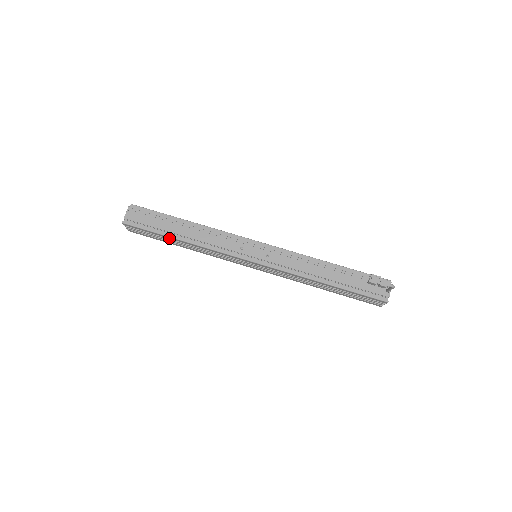
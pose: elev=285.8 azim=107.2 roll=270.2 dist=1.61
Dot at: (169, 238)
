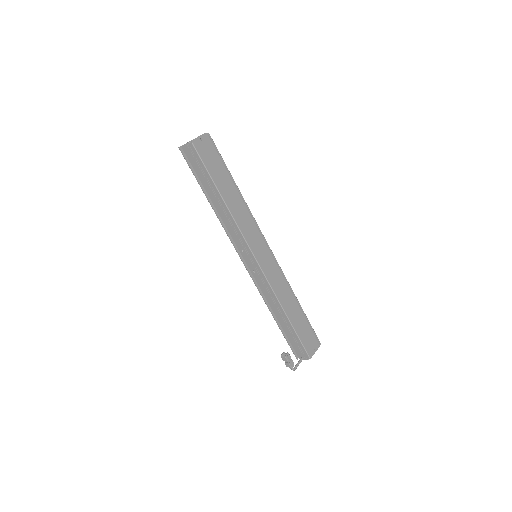
Dot at: occluded
